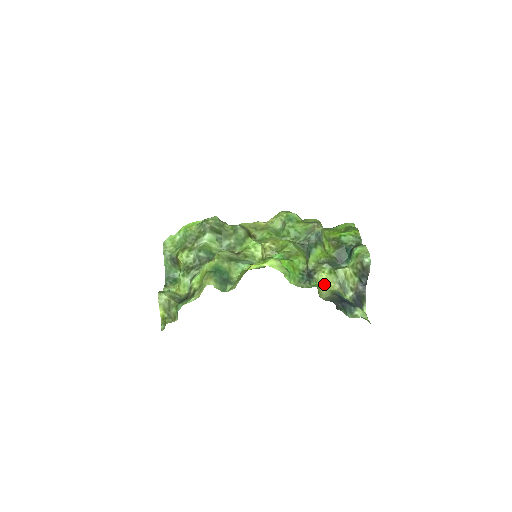
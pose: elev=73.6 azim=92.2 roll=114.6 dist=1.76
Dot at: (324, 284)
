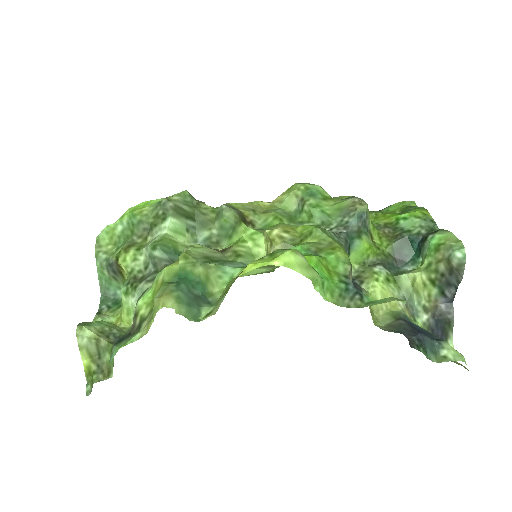
Dot at: (391, 299)
